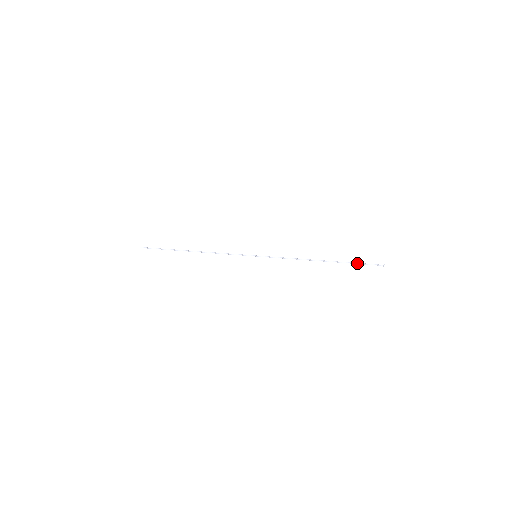
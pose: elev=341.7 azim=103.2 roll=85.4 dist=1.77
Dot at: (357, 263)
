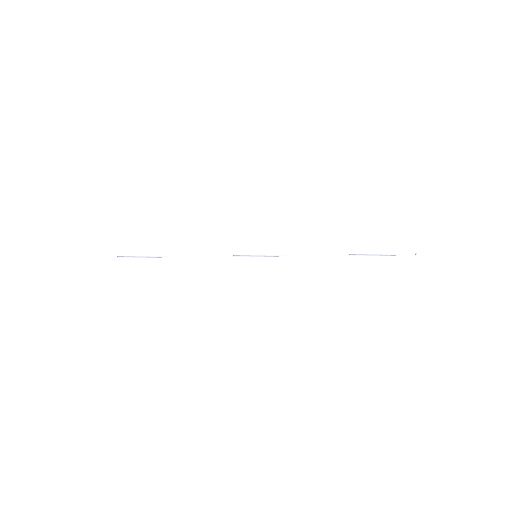
Dot at: (384, 254)
